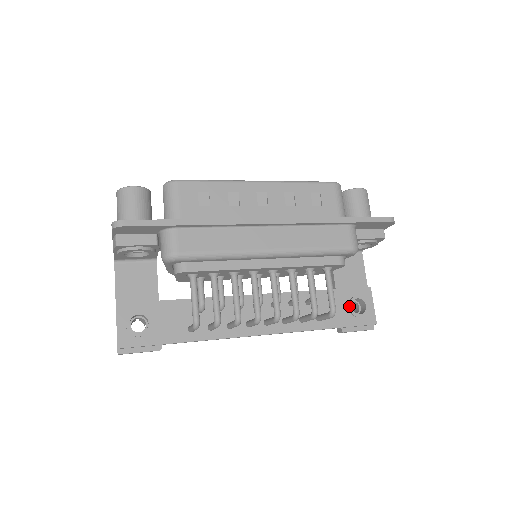
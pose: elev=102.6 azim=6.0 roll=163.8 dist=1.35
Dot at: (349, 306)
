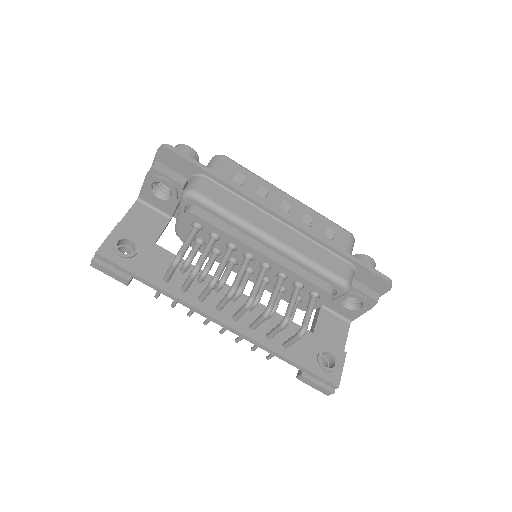
Dot at: (319, 353)
